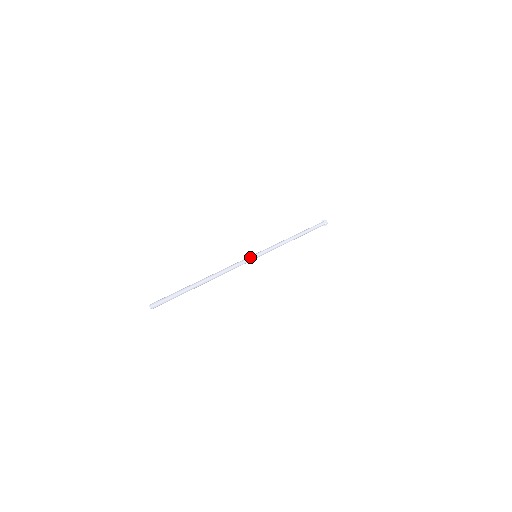
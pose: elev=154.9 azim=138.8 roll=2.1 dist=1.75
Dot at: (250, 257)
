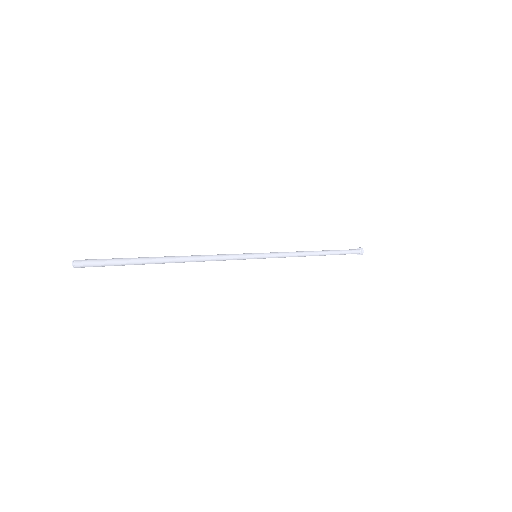
Dot at: (245, 253)
